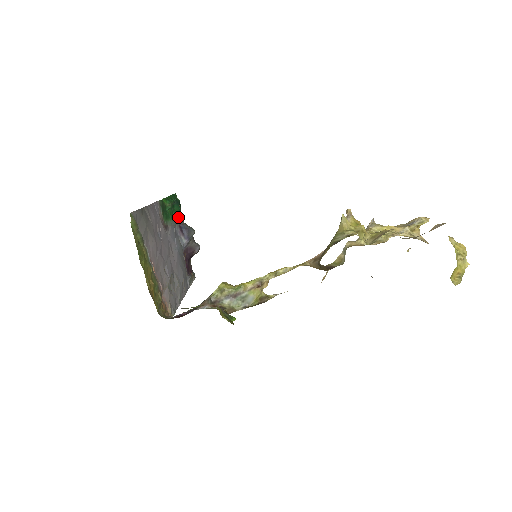
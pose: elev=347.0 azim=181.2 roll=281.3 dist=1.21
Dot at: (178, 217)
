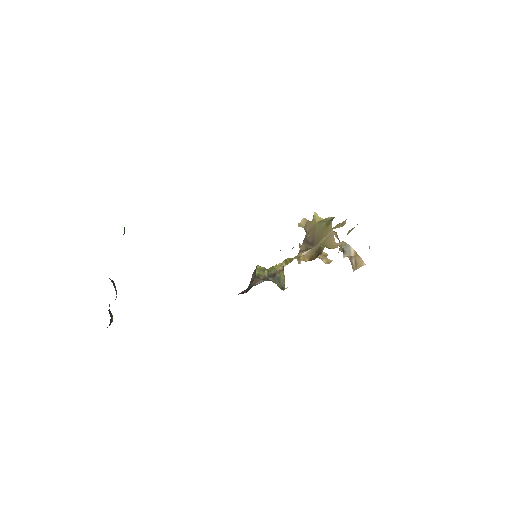
Dot at: occluded
